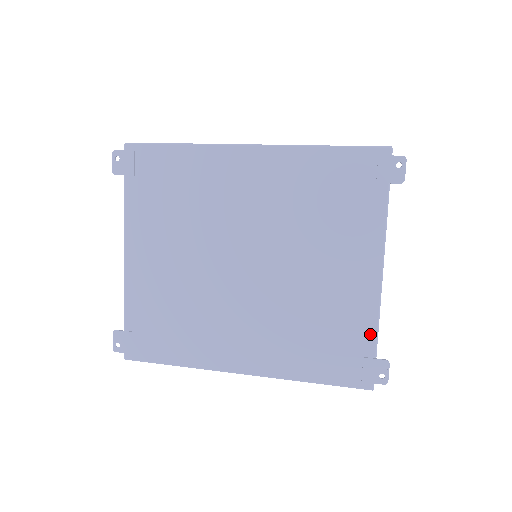
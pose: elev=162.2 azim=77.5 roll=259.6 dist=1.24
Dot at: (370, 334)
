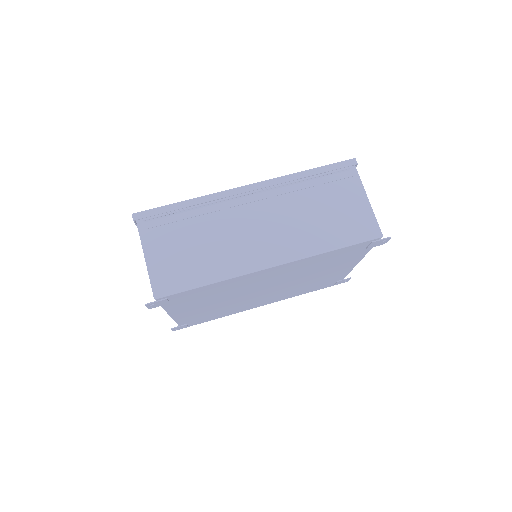
Dot at: (343, 277)
